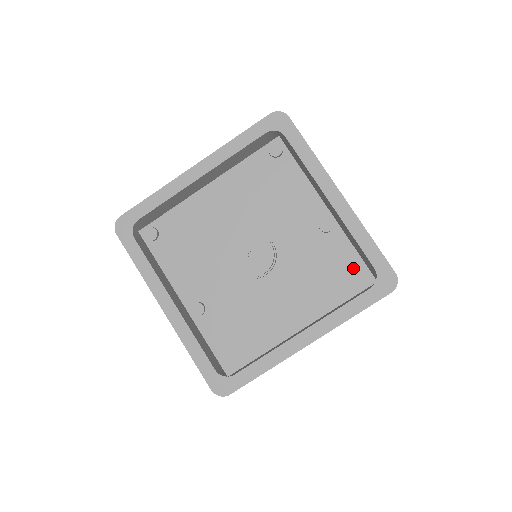
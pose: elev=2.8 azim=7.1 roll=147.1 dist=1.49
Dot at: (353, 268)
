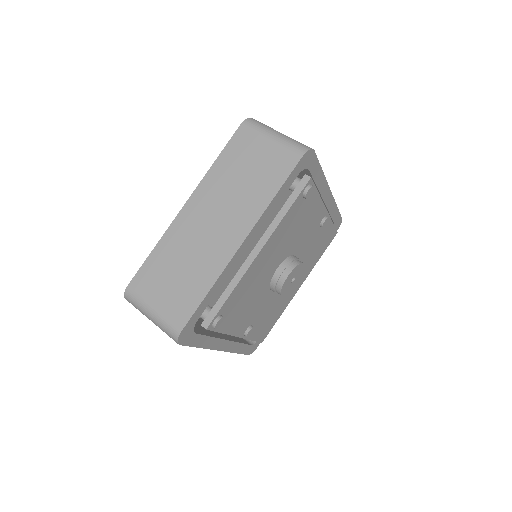
Dot at: (330, 235)
